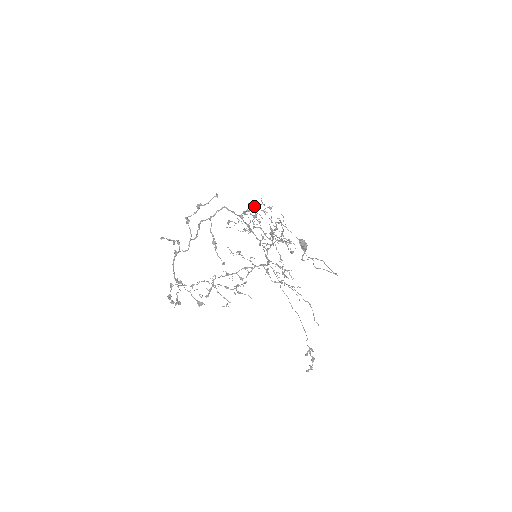
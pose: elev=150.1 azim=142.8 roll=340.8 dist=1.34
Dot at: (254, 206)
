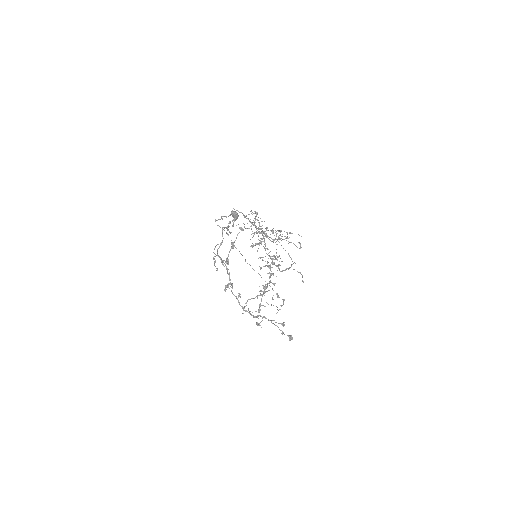
Dot at: occluded
